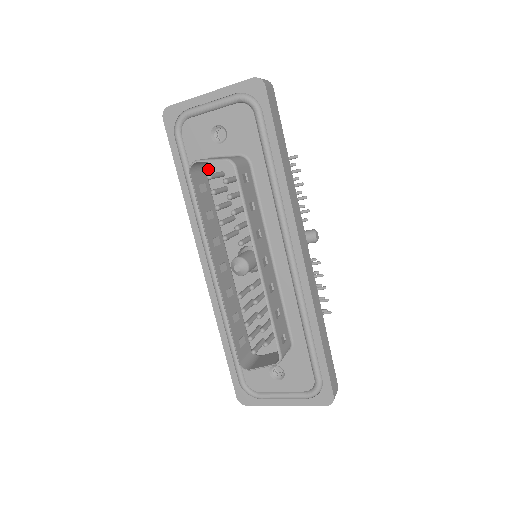
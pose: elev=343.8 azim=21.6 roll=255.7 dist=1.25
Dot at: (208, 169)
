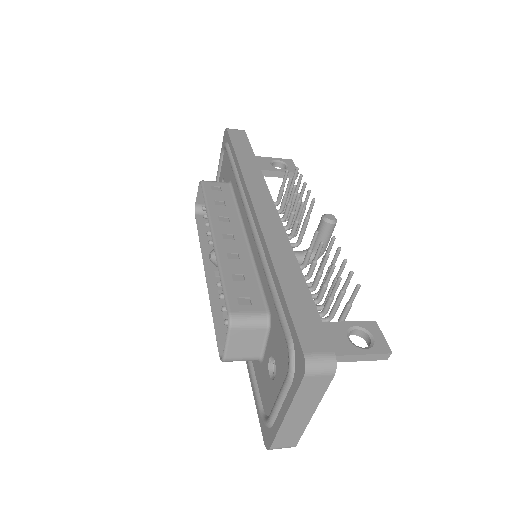
Dot at: occluded
